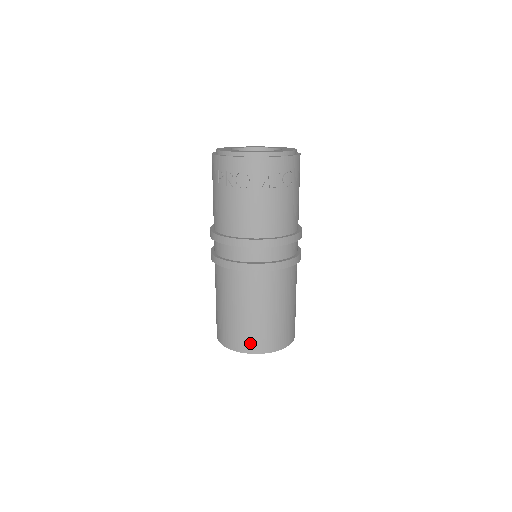
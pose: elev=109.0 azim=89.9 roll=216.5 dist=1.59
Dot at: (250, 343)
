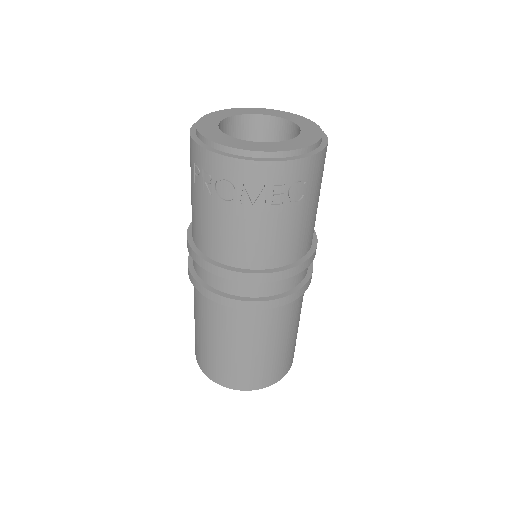
Dot at: (228, 378)
